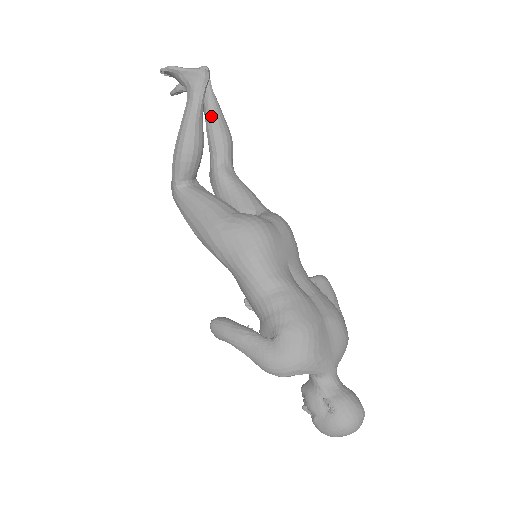
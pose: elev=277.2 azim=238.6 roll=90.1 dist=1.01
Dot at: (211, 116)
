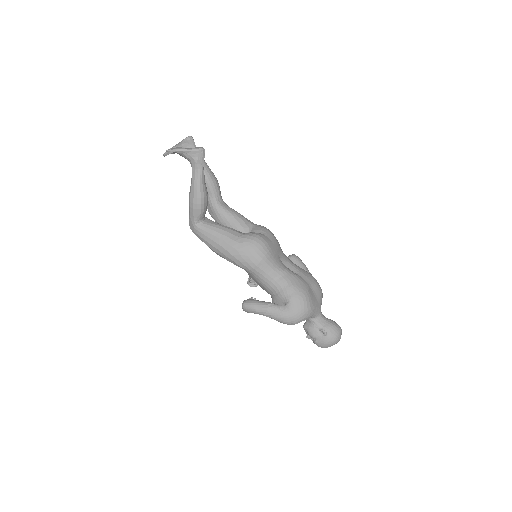
Dot at: occluded
